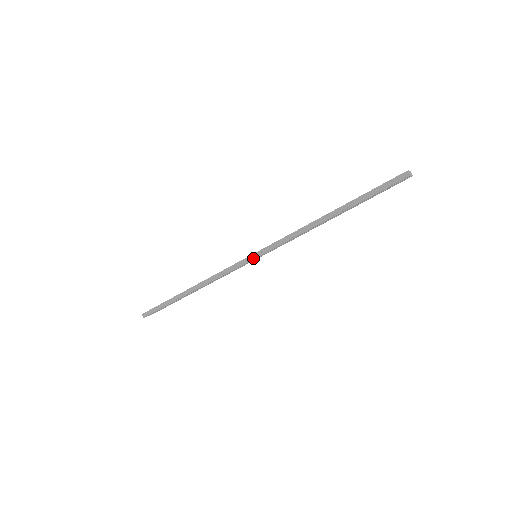
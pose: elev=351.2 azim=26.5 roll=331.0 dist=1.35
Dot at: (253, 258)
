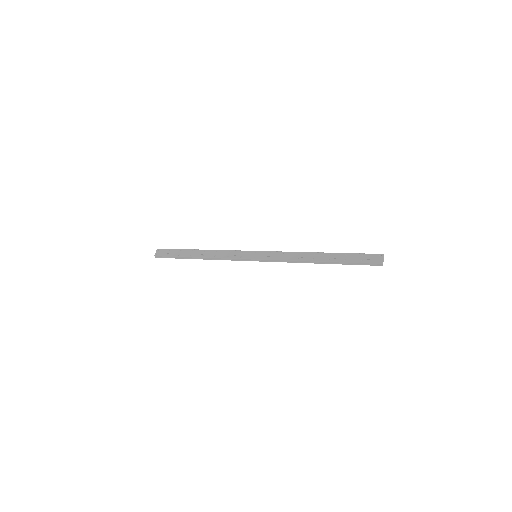
Dot at: occluded
